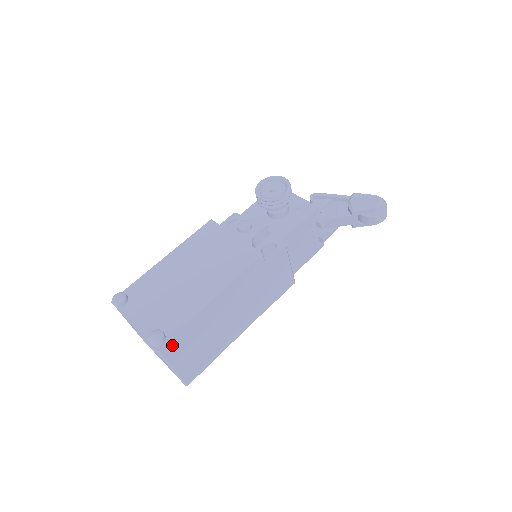
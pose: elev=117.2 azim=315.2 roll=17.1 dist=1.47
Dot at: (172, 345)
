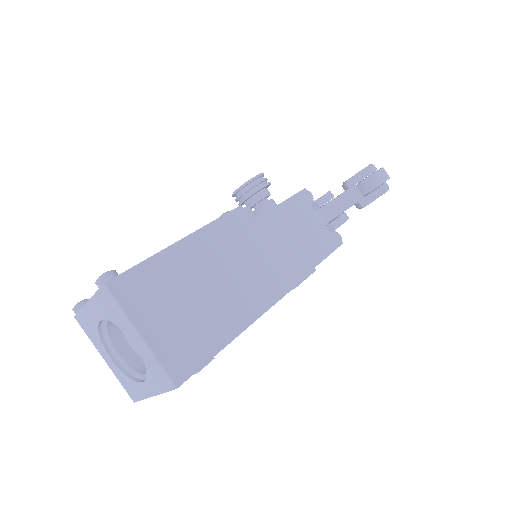
Dot at: (130, 287)
